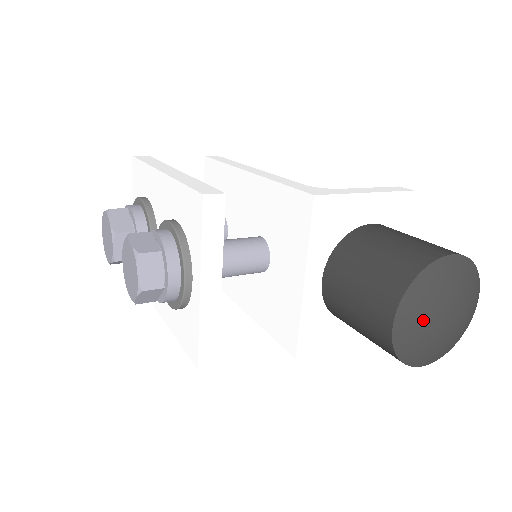
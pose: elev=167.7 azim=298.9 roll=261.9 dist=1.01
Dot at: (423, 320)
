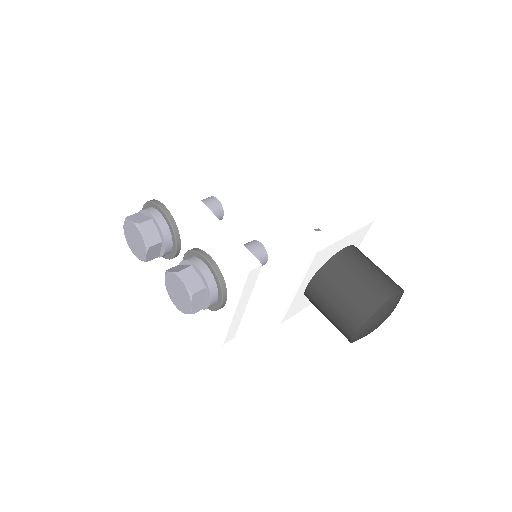
Dot at: (370, 329)
